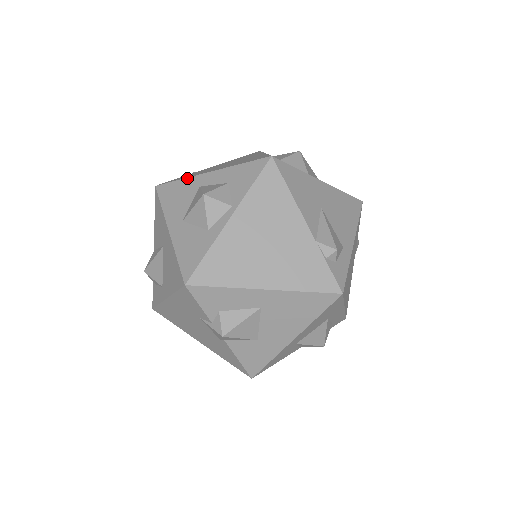
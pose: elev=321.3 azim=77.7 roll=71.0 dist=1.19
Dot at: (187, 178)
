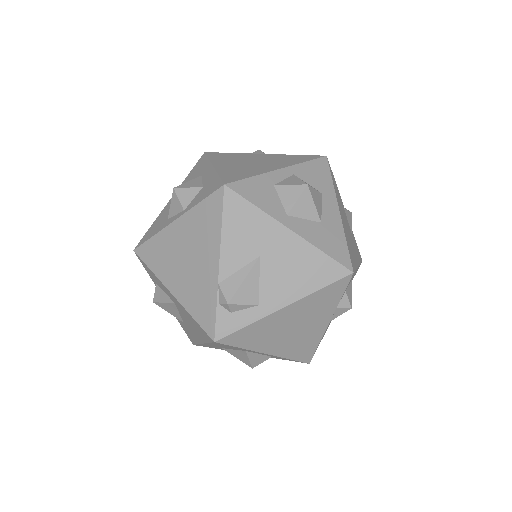
Dot at: (209, 160)
